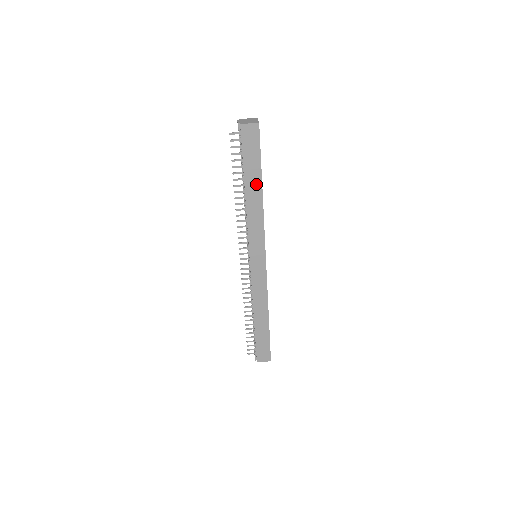
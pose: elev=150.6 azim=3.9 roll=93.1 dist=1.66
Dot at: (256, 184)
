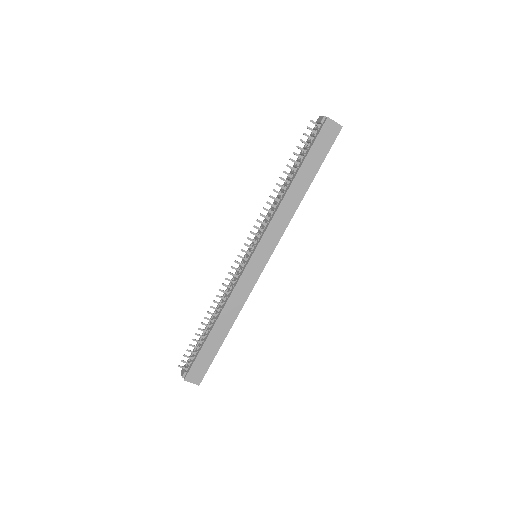
Dot at: (306, 181)
